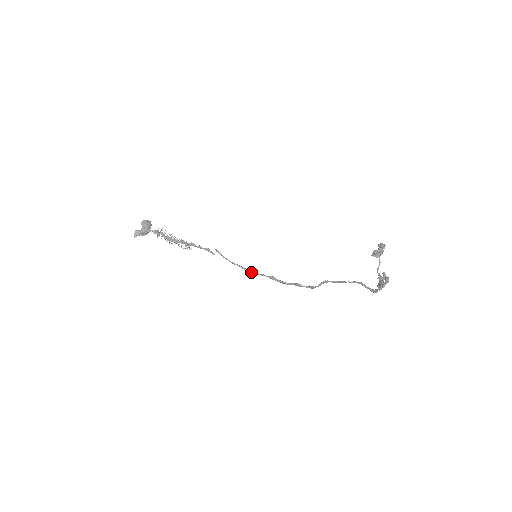
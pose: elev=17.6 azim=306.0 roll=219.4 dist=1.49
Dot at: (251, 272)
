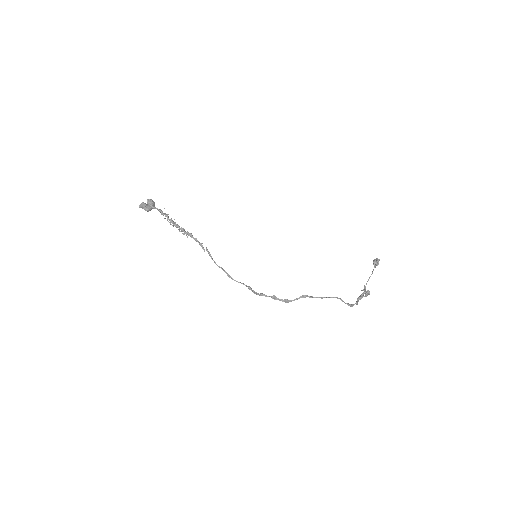
Dot at: (232, 278)
